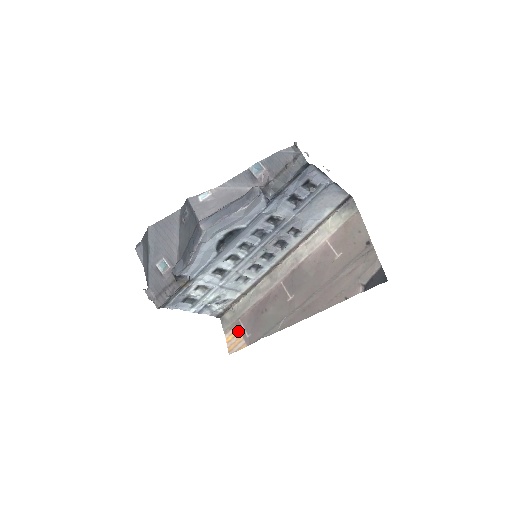
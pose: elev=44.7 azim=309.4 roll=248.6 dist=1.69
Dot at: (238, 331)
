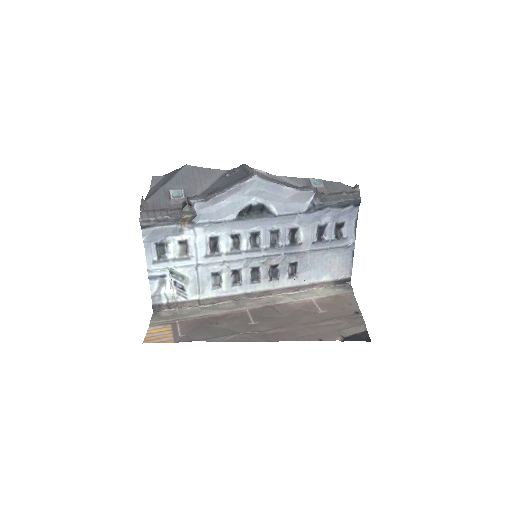
Dot at: (169, 328)
